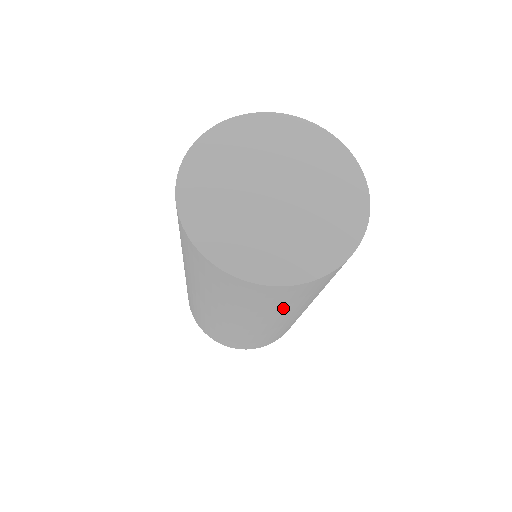
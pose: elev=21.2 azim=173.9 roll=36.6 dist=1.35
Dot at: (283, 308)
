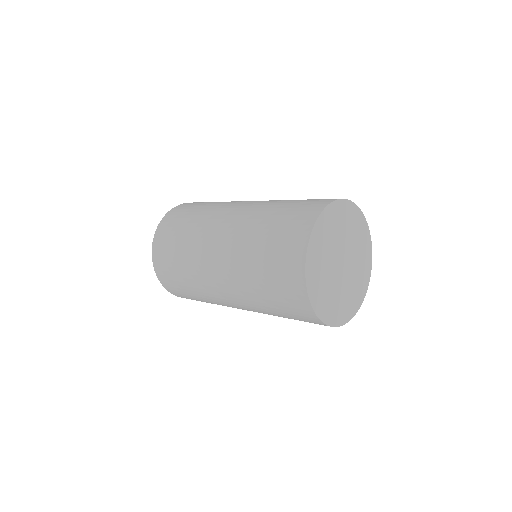
Dot at: occluded
